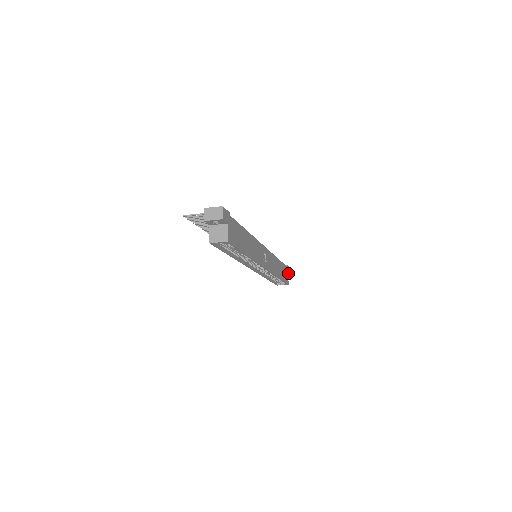
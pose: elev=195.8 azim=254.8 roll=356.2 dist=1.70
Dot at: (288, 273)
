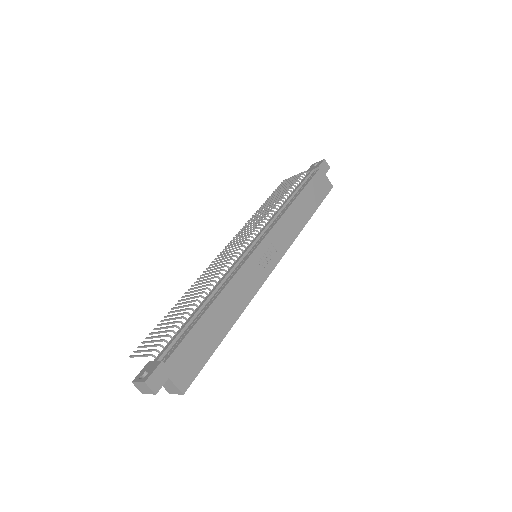
Dot at: (325, 172)
